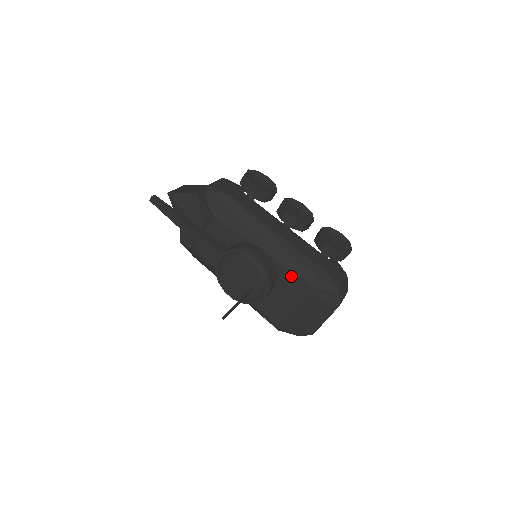
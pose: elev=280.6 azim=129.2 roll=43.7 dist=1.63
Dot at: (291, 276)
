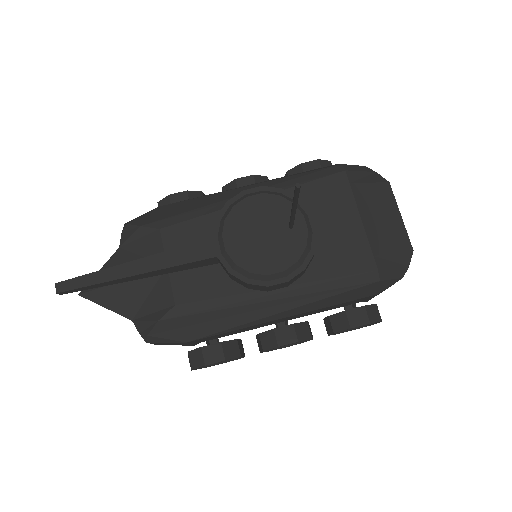
Dot at: (311, 189)
